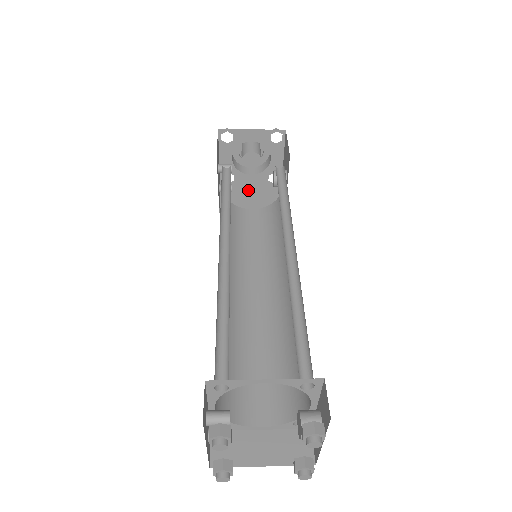
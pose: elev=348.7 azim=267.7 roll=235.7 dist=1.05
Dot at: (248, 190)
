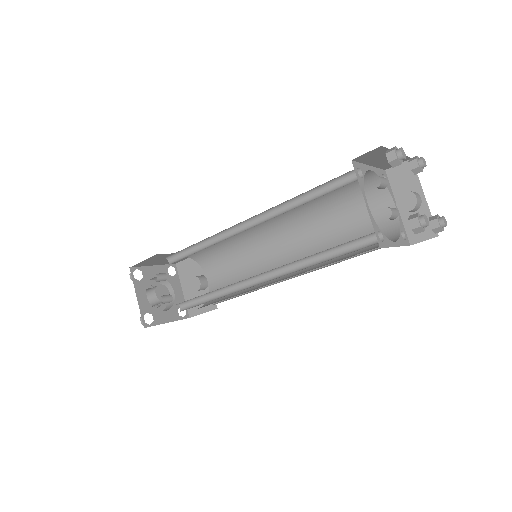
Dot at: occluded
